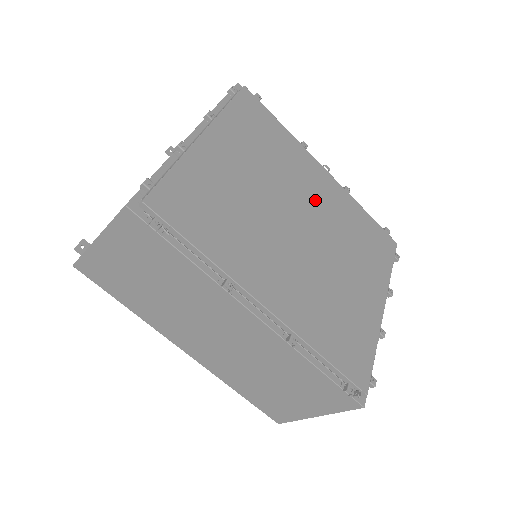
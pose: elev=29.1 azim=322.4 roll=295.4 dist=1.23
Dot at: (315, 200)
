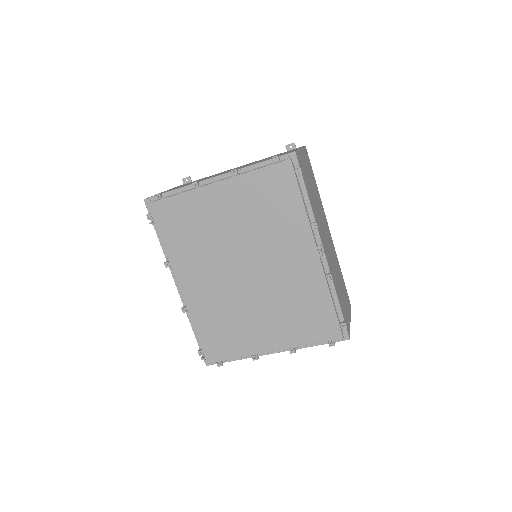
Dot at: (279, 264)
